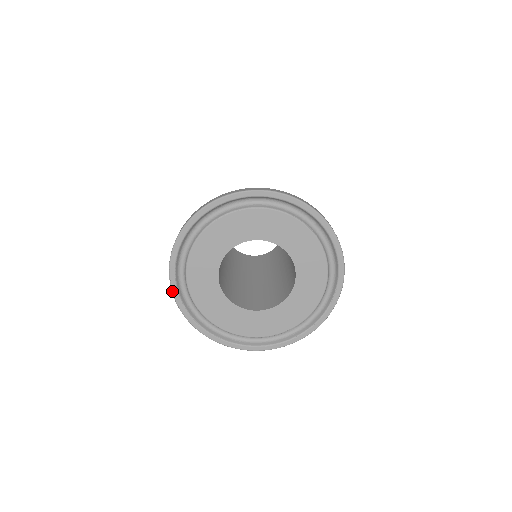
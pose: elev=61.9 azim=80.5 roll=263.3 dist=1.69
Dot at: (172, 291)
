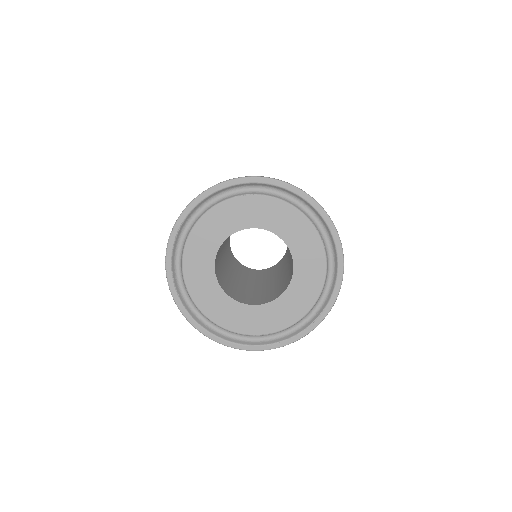
Dot at: (167, 249)
